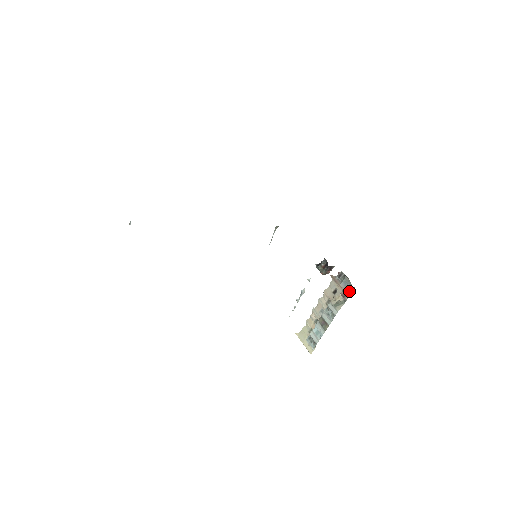
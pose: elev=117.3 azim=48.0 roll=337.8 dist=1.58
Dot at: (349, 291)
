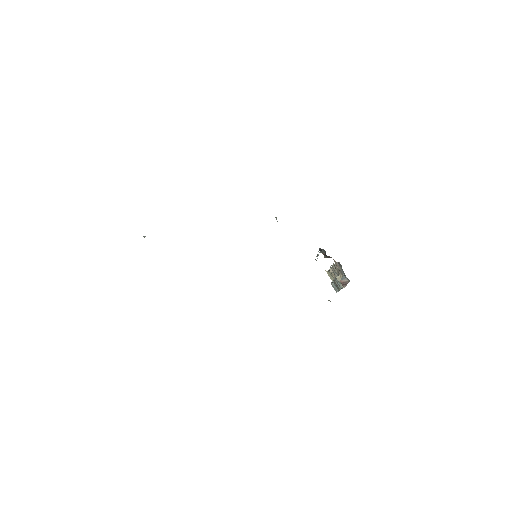
Dot at: (347, 281)
